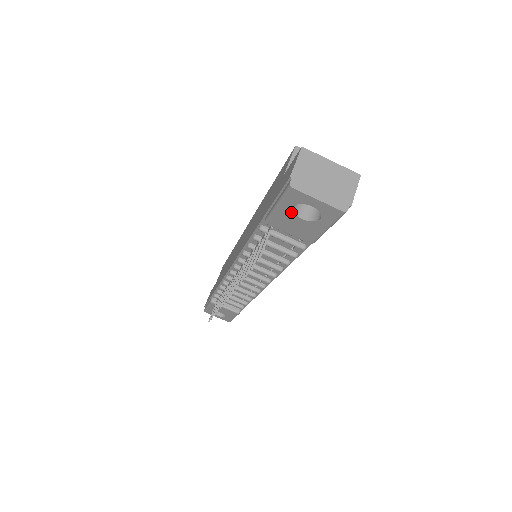
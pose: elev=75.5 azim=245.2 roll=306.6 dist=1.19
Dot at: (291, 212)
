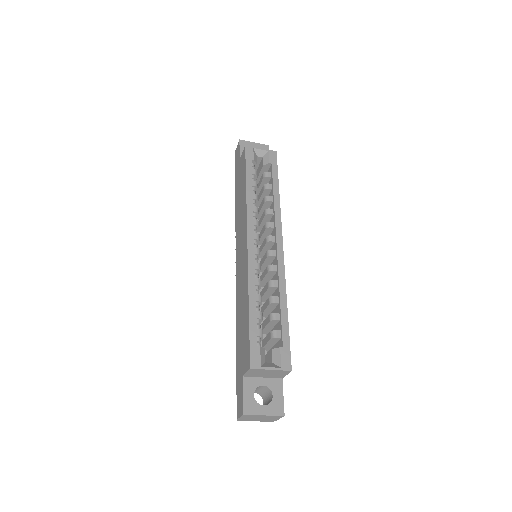
Dot at: occluded
